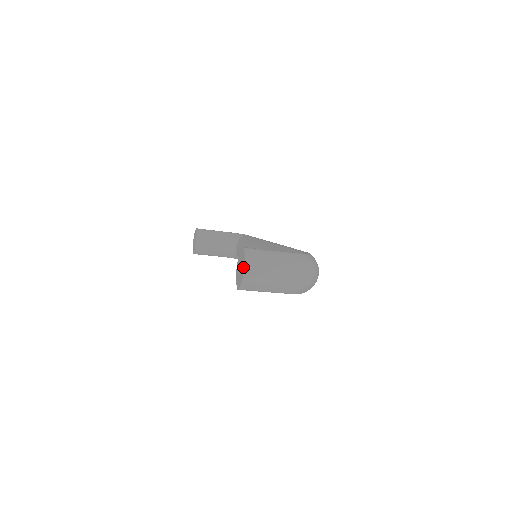
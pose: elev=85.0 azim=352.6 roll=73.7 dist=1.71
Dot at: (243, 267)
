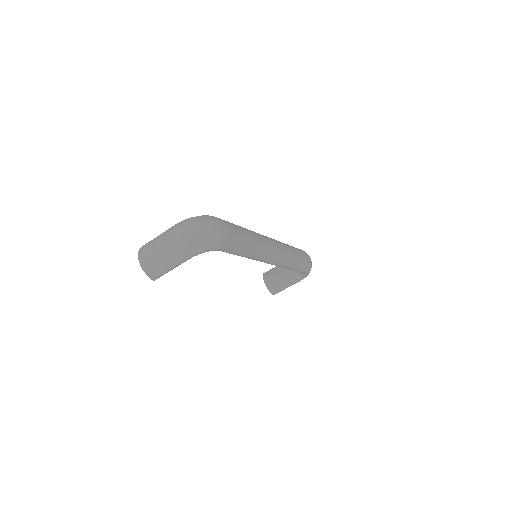
Dot at: (140, 260)
